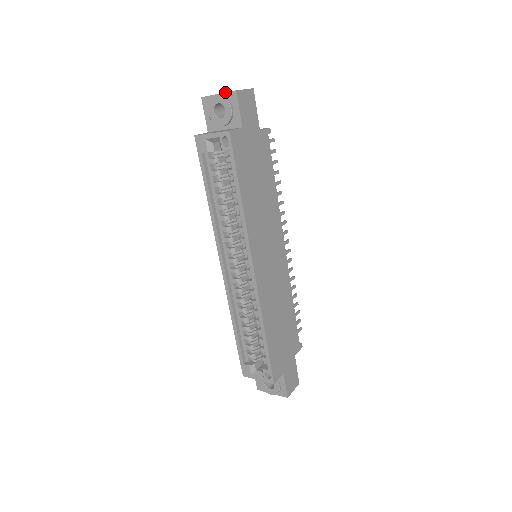
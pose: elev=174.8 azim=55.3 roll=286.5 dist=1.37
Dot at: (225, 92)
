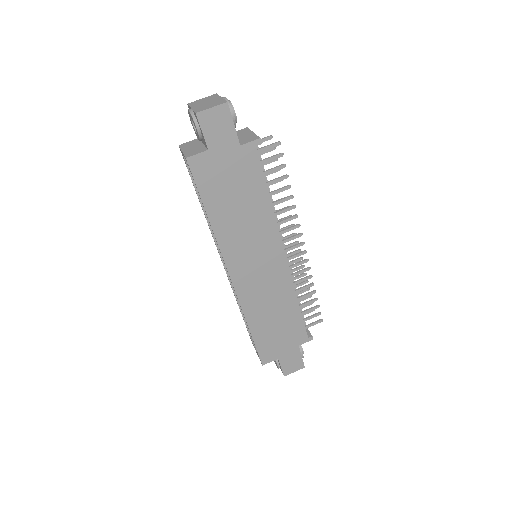
Dot at: (193, 110)
